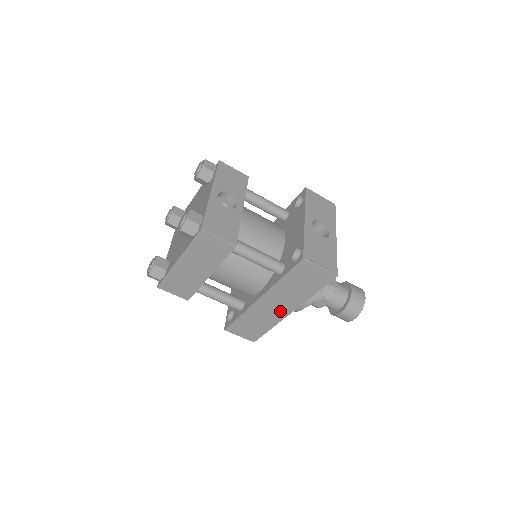
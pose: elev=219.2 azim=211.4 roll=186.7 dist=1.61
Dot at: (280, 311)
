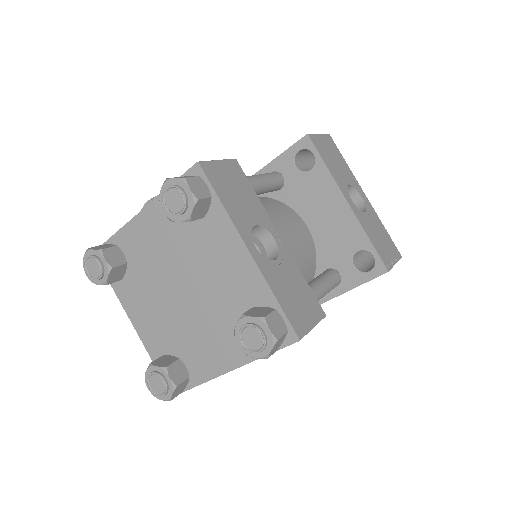
Dot at: occluded
